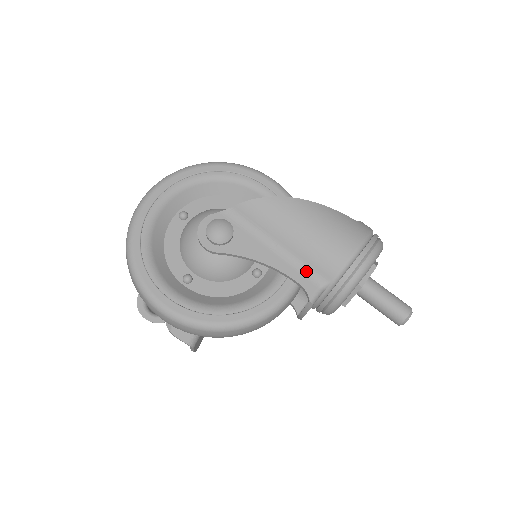
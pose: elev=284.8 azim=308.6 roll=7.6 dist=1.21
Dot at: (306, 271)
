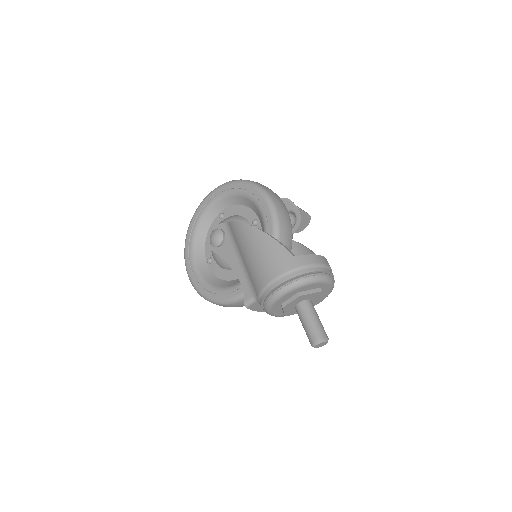
Dot at: (249, 282)
